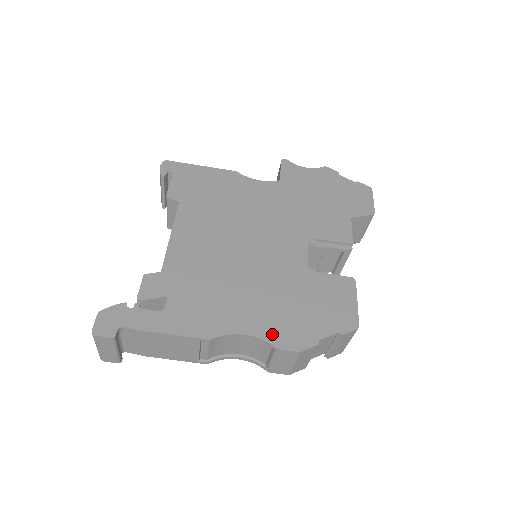
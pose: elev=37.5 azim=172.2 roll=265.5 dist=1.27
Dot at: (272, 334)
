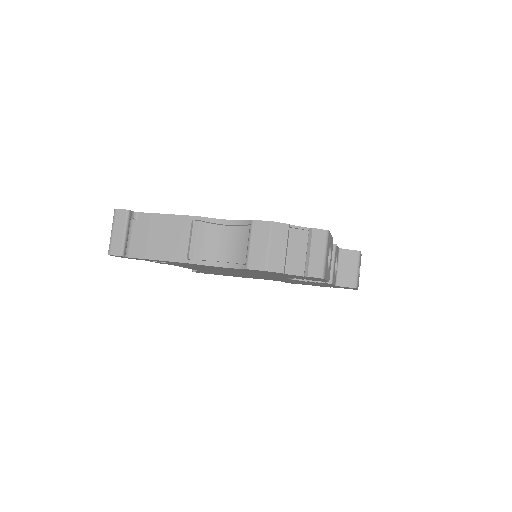
Dot at: occluded
